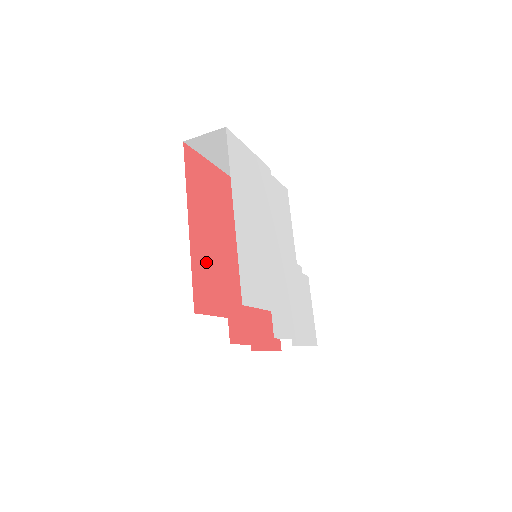
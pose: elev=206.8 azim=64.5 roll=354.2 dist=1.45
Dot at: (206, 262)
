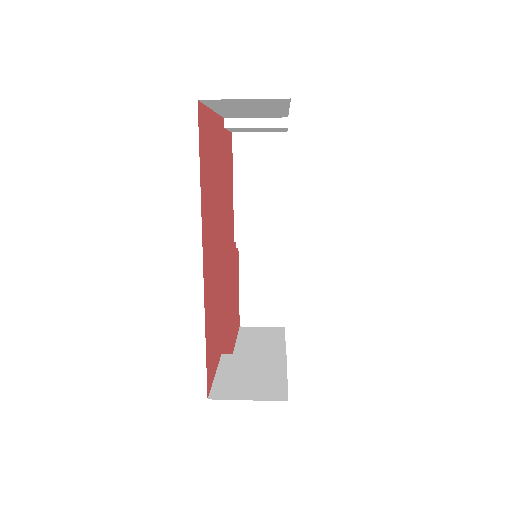
Dot at: (212, 301)
